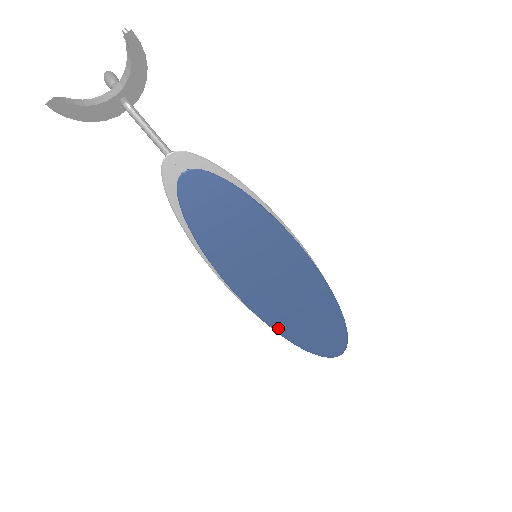
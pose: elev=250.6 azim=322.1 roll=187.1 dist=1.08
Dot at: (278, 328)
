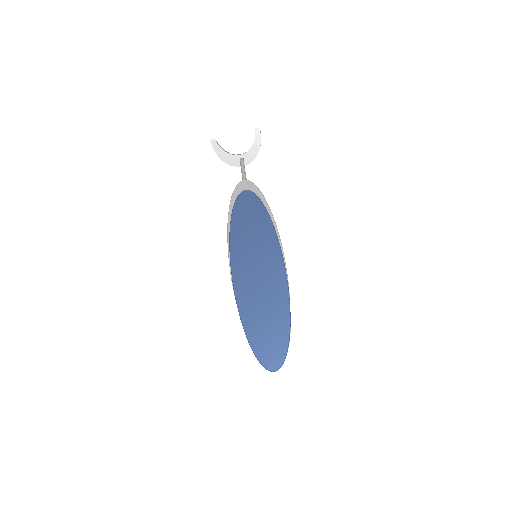
Dot at: (242, 314)
